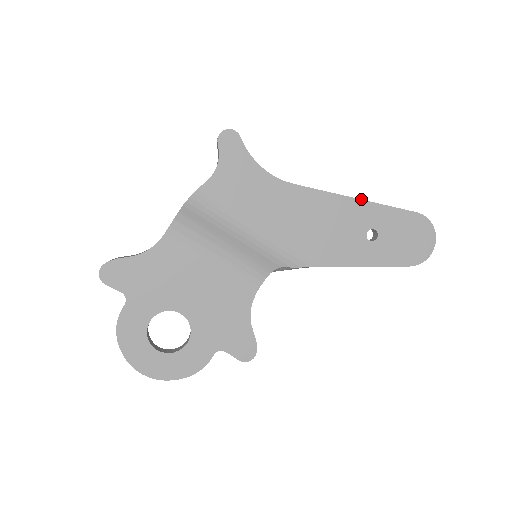
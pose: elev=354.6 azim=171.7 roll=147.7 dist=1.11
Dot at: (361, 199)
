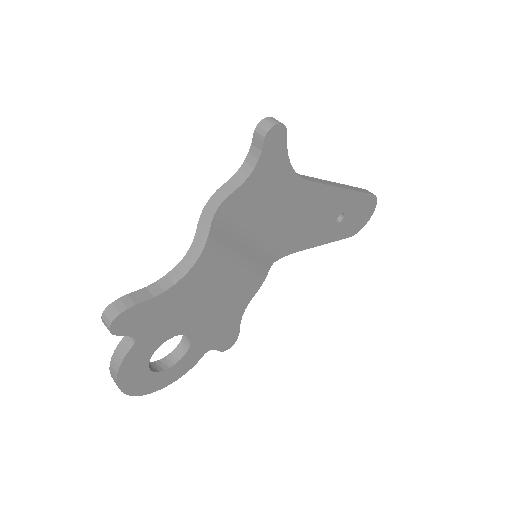
Dot at: (348, 189)
